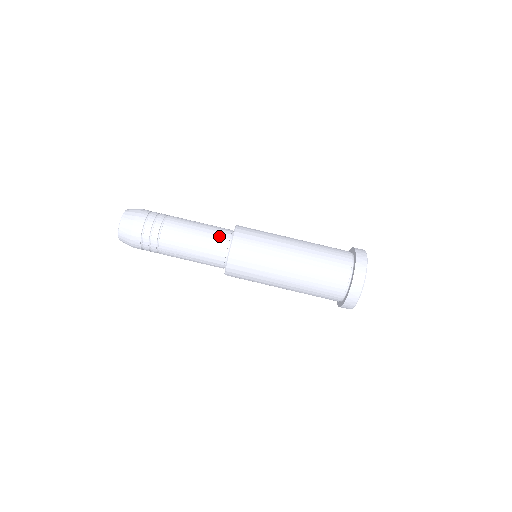
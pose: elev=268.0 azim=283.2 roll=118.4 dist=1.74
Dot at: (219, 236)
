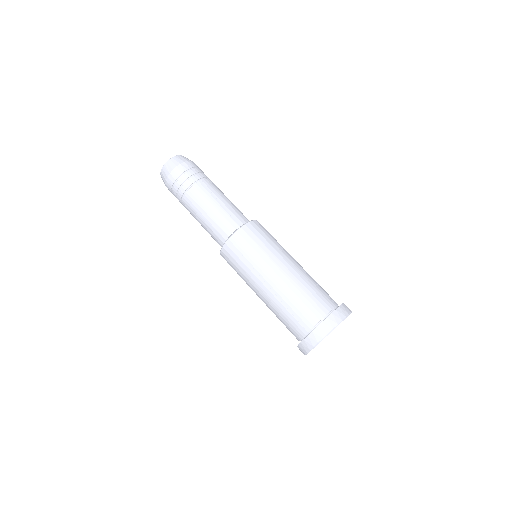
Dot at: (225, 226)
